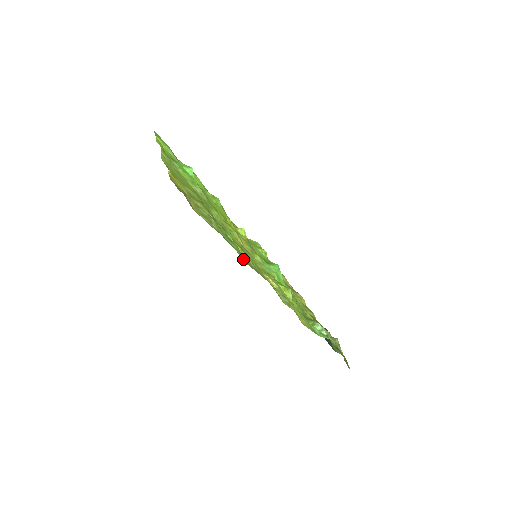
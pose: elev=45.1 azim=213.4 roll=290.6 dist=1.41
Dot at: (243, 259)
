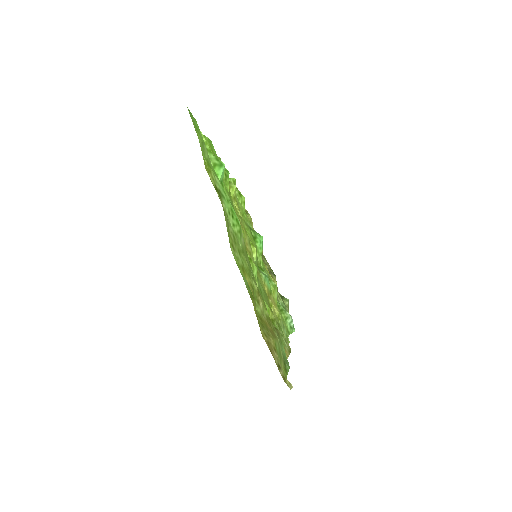
Dot at: occluded
